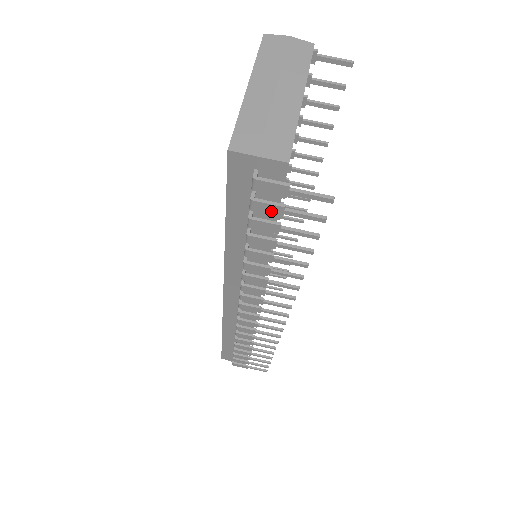
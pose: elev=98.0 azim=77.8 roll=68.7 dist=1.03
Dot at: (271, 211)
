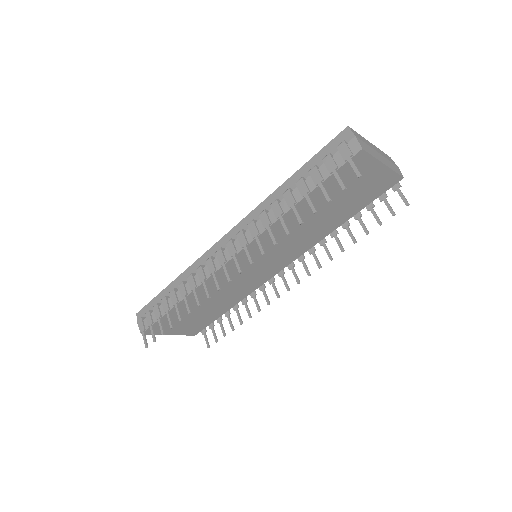
Dot at: (329, 166)
